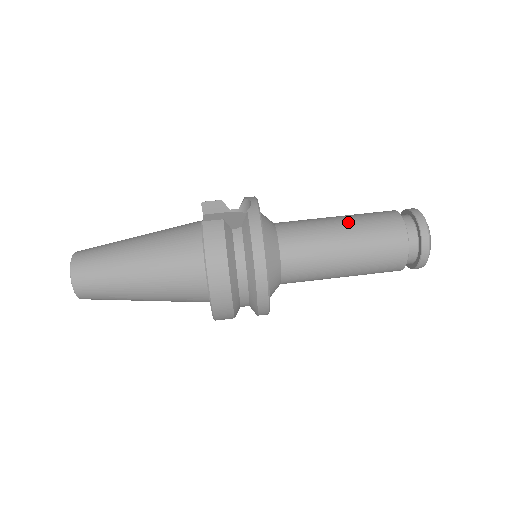
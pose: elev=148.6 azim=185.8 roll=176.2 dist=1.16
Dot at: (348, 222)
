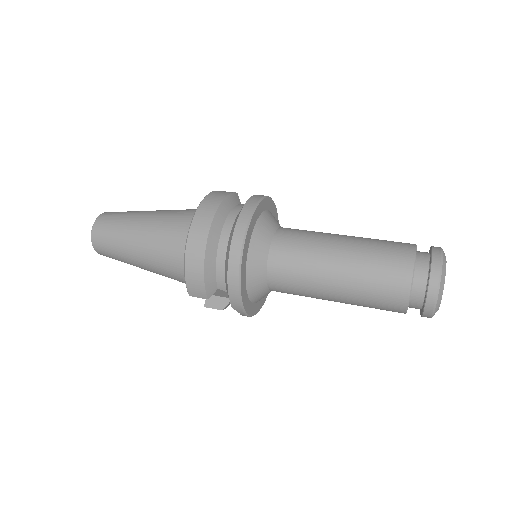
Dot at: occluded
